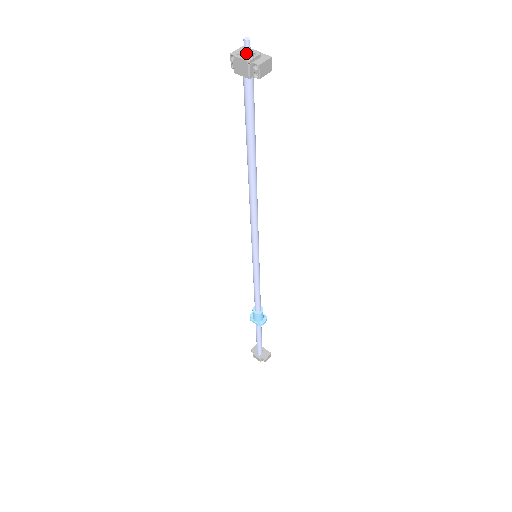
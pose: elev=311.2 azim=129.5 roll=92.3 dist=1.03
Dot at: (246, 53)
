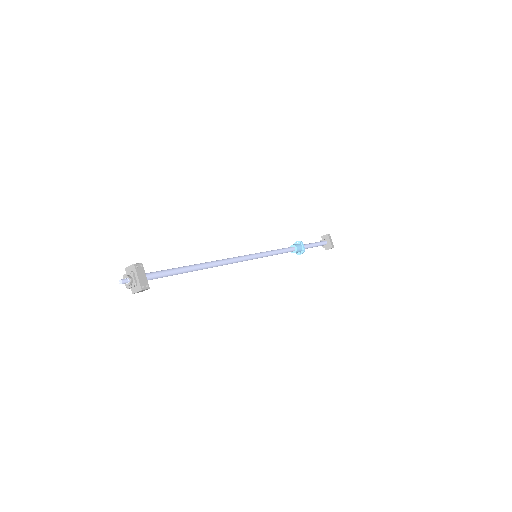
Dot at: (126, 283)
